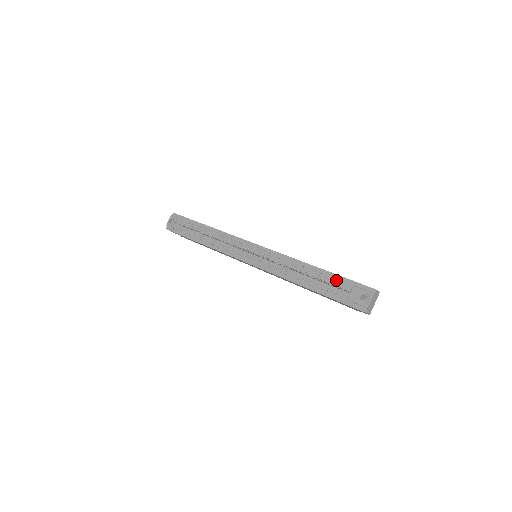
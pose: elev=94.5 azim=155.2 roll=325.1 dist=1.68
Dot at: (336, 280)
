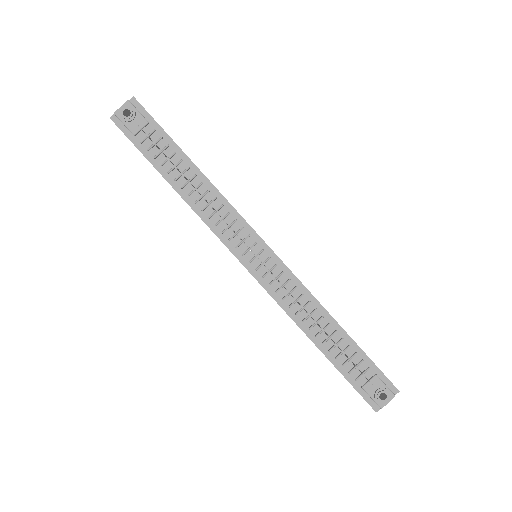
Dot at: (358, 356)
